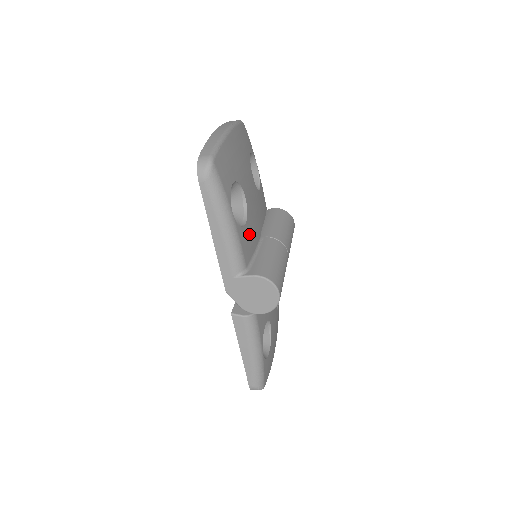
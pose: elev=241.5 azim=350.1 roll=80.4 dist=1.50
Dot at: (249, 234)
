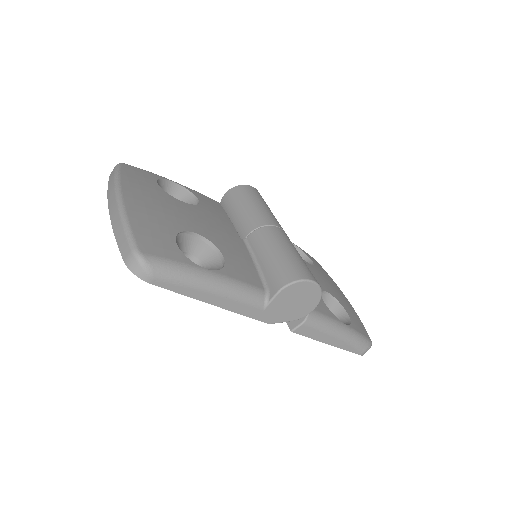
Dot at: (235, 259)
